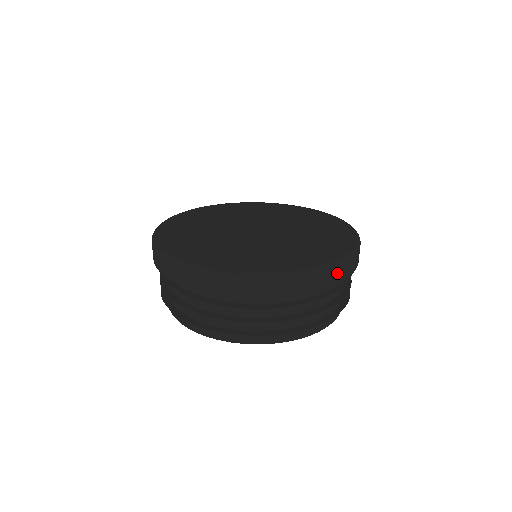
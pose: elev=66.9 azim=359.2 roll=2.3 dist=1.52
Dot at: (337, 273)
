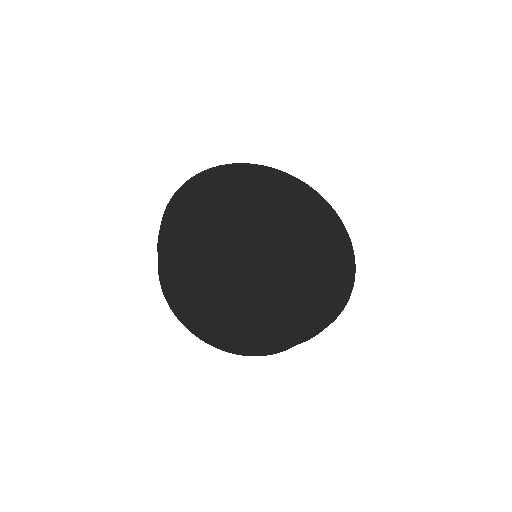
Dot at: occluded
